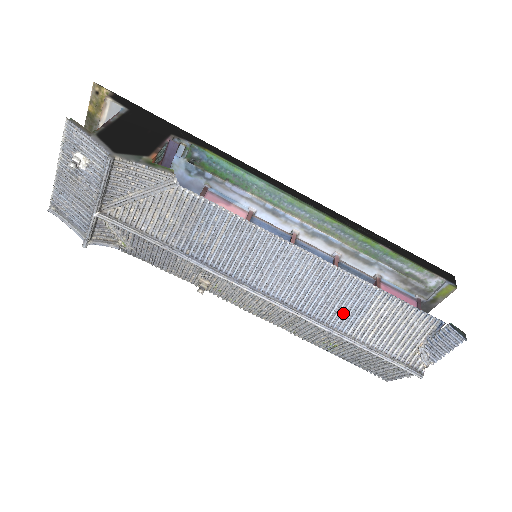
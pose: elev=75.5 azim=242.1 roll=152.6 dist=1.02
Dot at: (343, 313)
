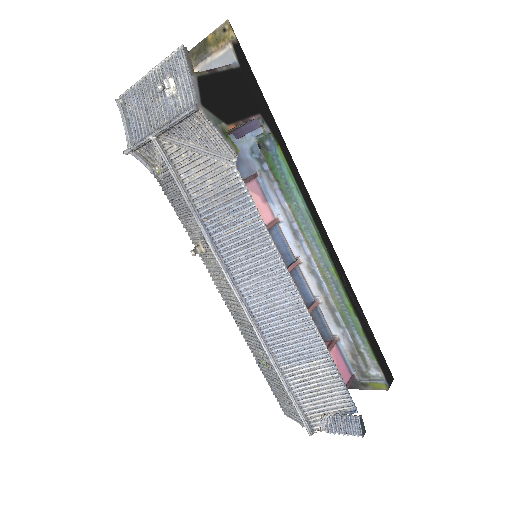
Dot at: (289, 350)
